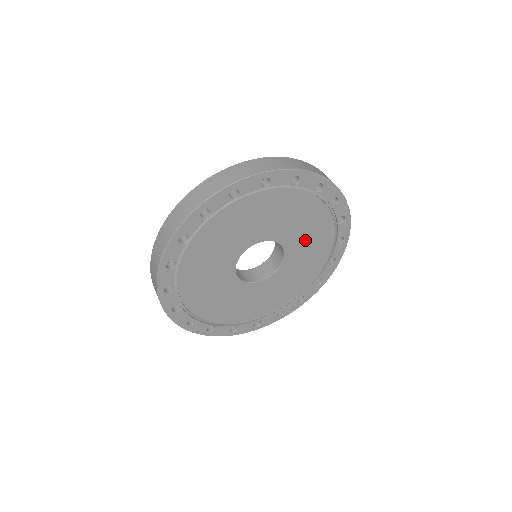
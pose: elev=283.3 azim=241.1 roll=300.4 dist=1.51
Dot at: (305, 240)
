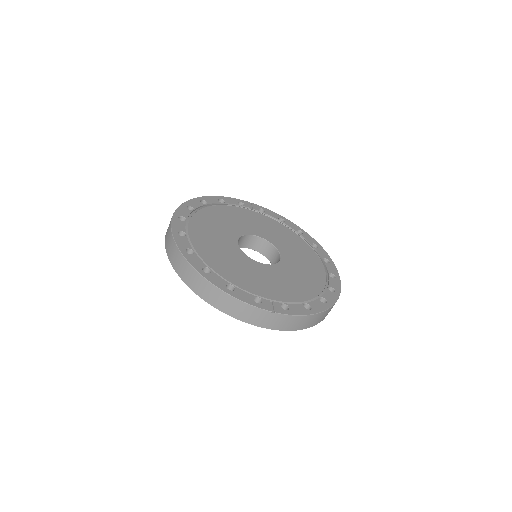
Dot at: (262, 228)
